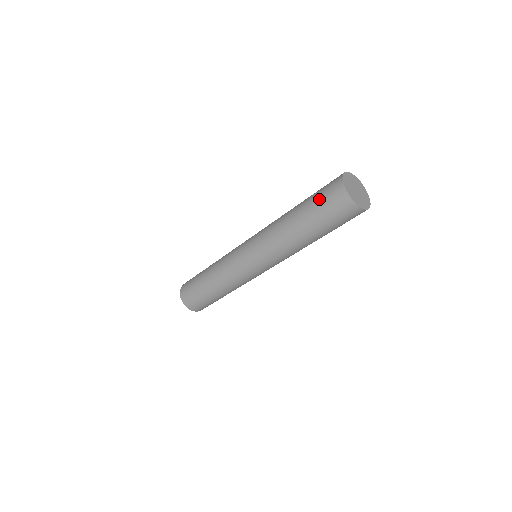
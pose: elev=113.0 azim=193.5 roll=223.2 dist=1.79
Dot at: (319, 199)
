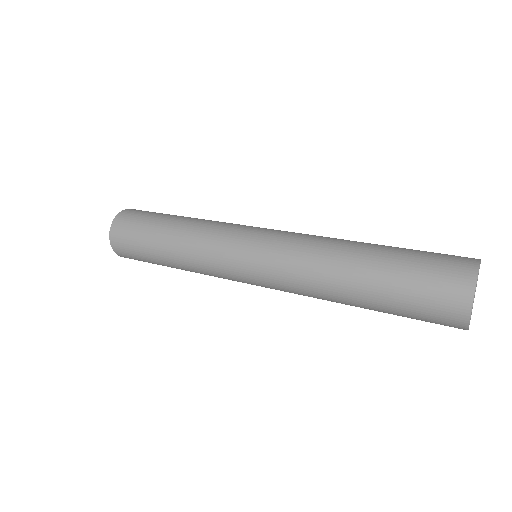
Dot at: (414, 304)
